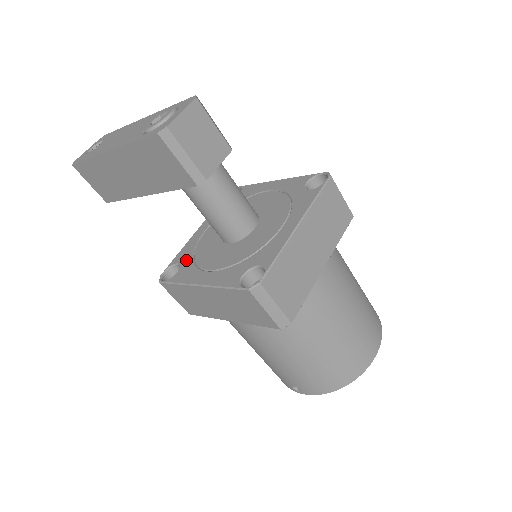
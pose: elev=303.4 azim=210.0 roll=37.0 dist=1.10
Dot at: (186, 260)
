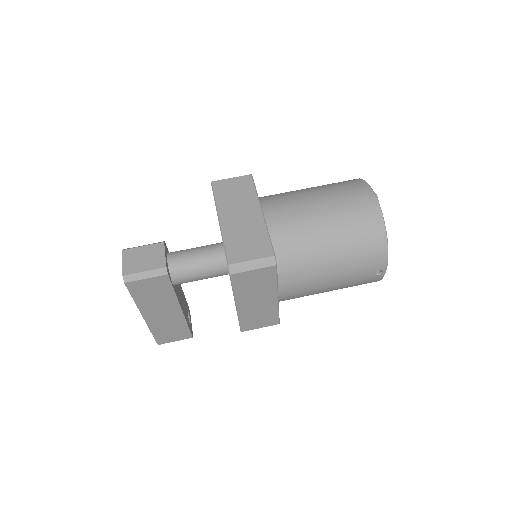
Dot at: occluded
